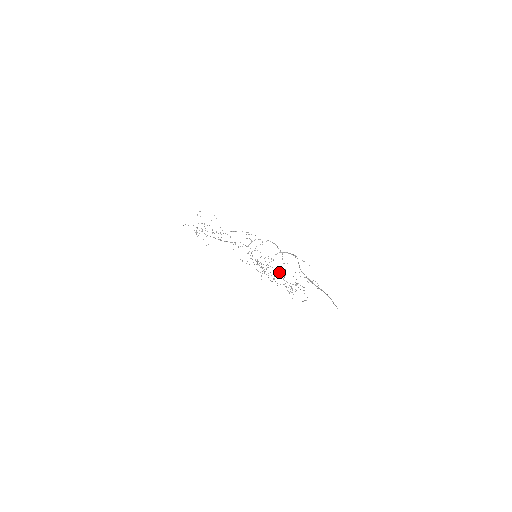
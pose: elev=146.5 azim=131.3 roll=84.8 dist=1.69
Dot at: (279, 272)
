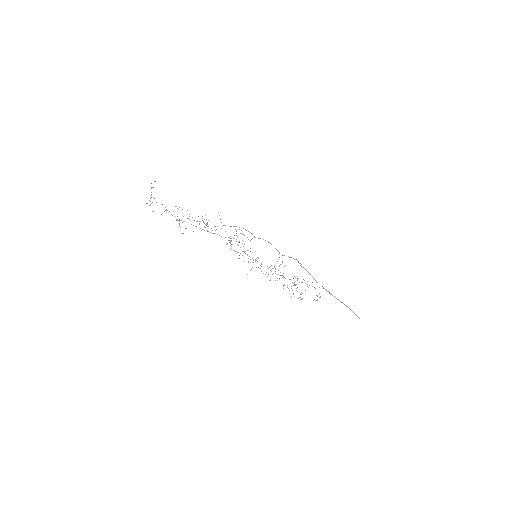
Dot at: occluded
